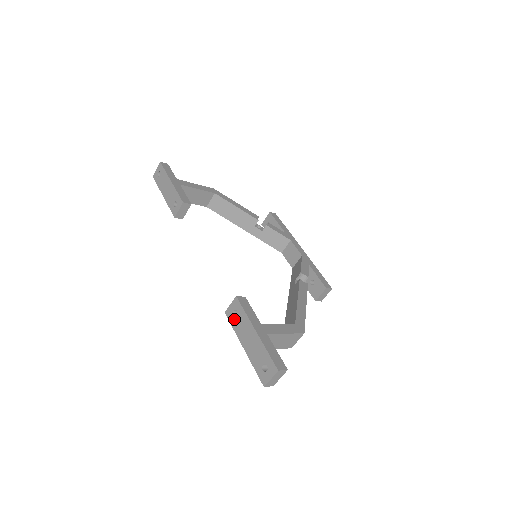
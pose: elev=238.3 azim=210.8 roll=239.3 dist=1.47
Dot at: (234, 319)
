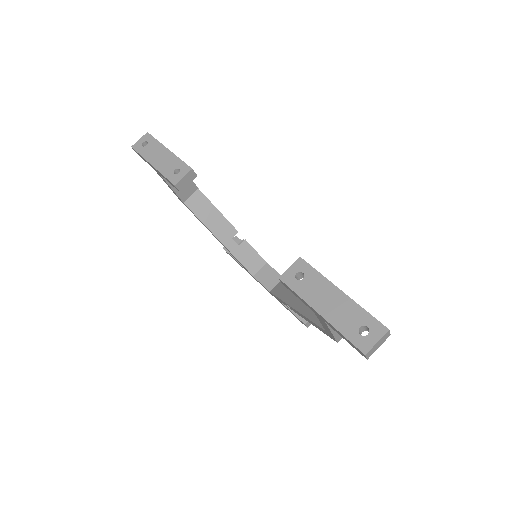
Dot at: (298, 282)
